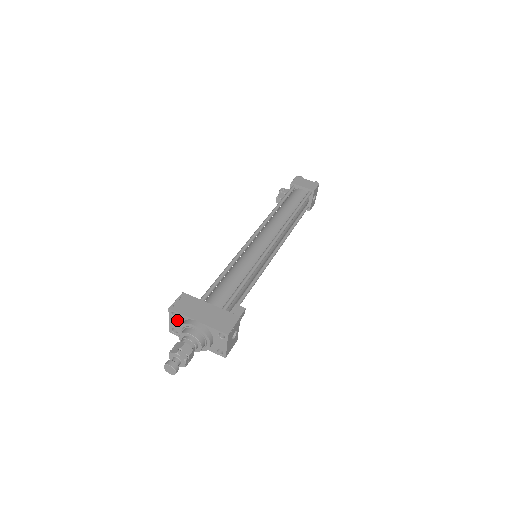
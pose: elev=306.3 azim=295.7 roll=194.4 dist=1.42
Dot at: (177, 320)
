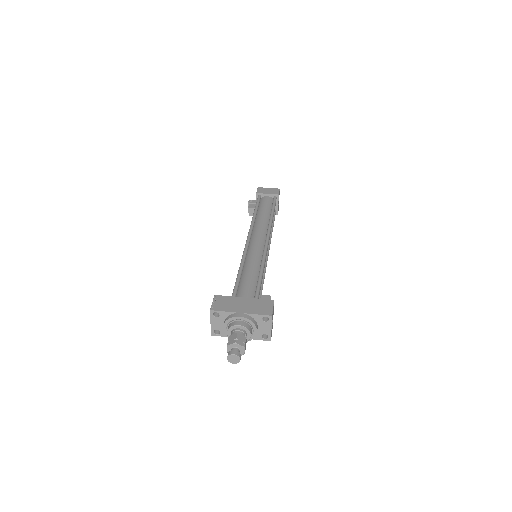
Dot at: (219, 319)
